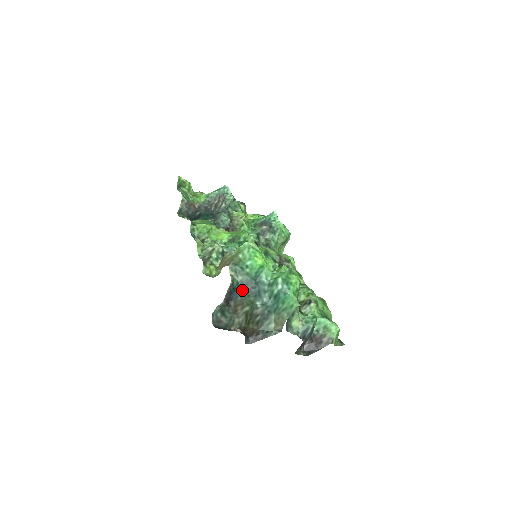
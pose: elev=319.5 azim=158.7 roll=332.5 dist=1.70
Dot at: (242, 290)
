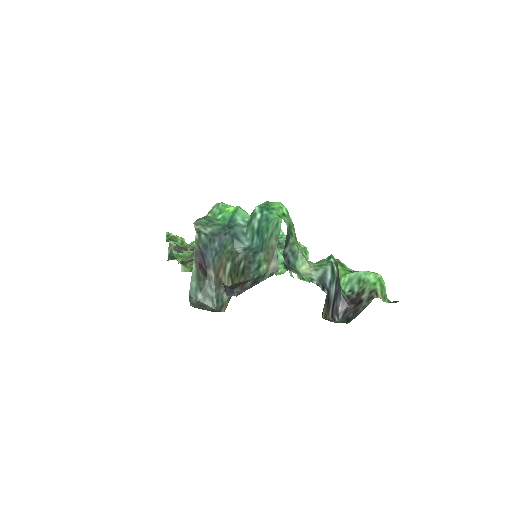
Dot at: (215, 244)
